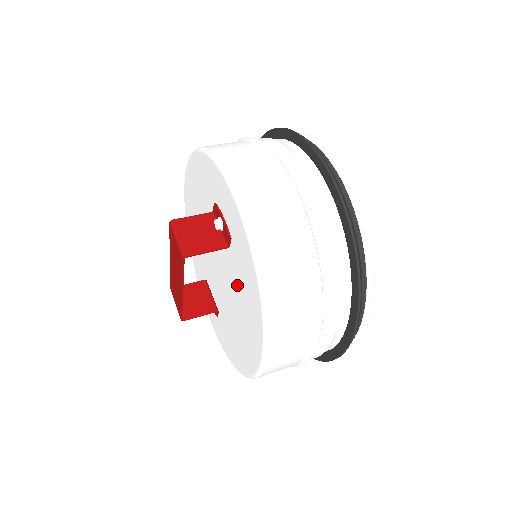
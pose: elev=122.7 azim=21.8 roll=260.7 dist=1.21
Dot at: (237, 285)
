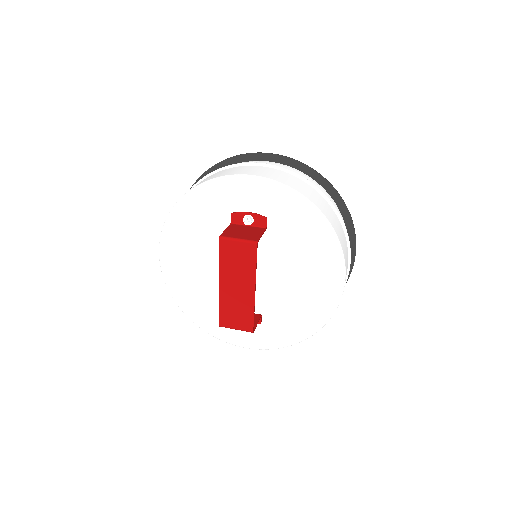
Dot at: (288, 250)
